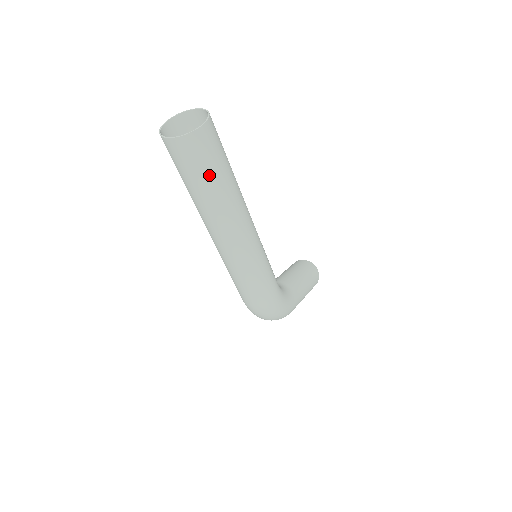
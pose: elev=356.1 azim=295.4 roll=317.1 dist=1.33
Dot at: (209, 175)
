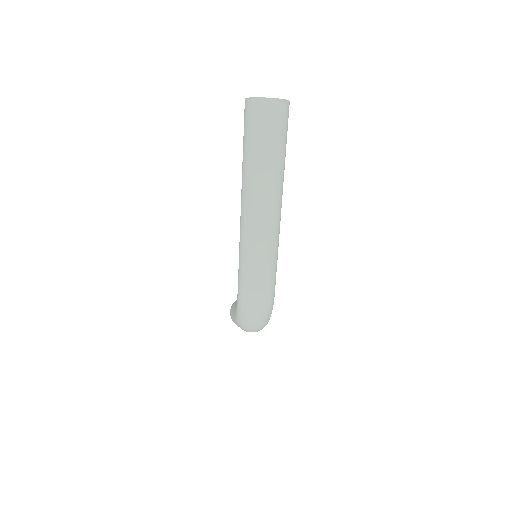
Dot at: (281, 145)
